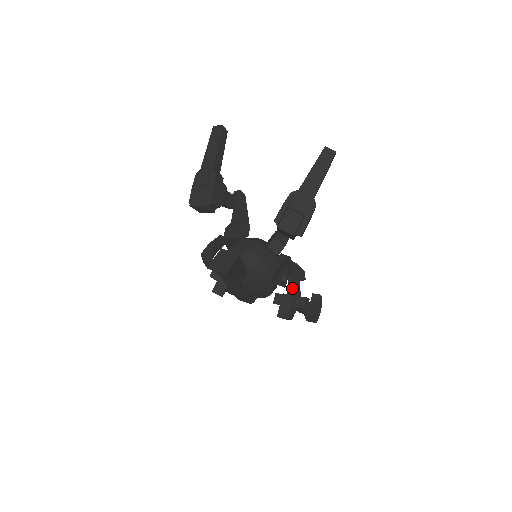
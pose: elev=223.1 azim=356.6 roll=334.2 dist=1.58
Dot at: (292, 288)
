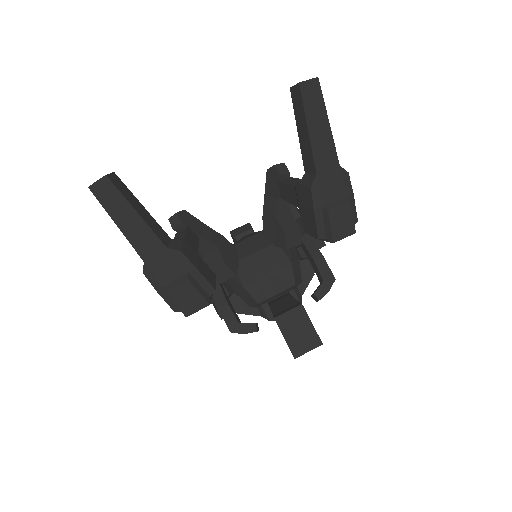
Dot at: occluded
